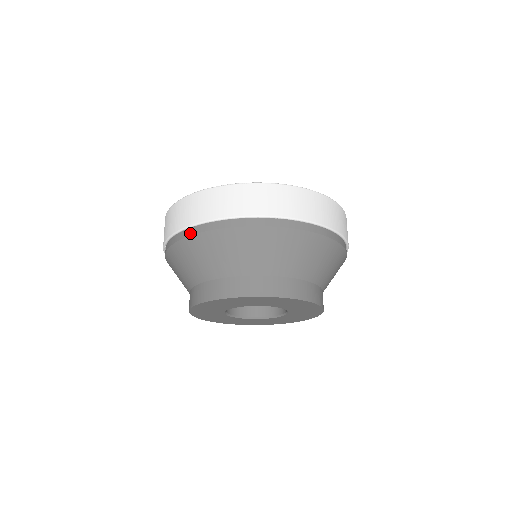
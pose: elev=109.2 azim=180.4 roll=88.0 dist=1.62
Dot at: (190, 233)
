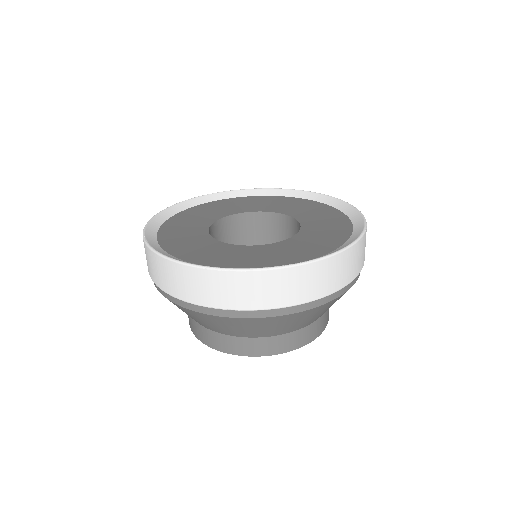
Dot at: (184, 306)
